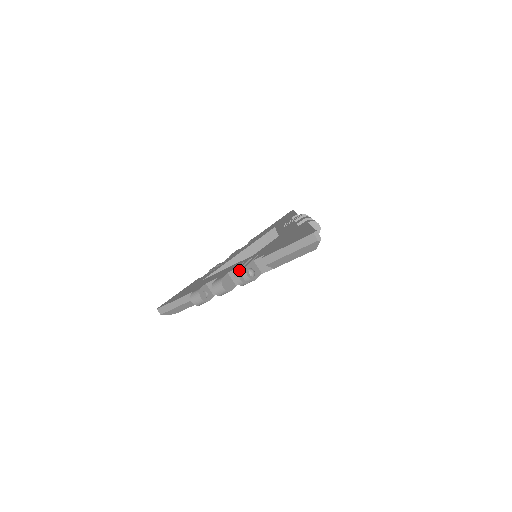
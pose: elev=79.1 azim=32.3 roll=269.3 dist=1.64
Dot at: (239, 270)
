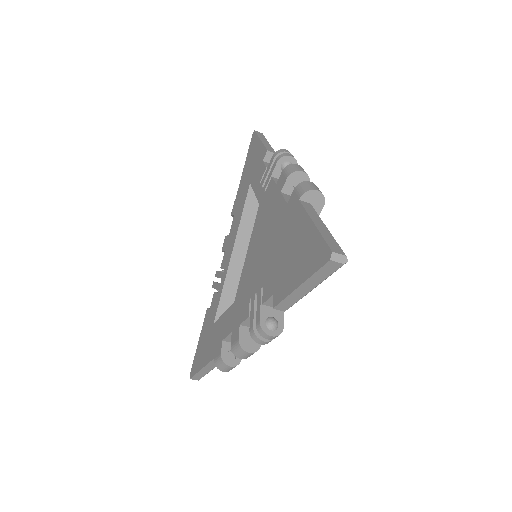
Dot at: (253, 329)
